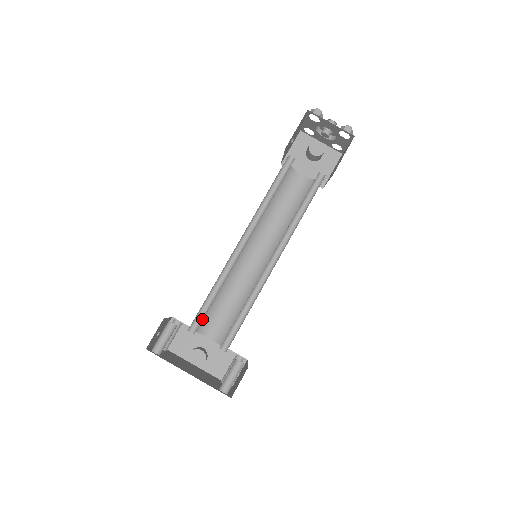
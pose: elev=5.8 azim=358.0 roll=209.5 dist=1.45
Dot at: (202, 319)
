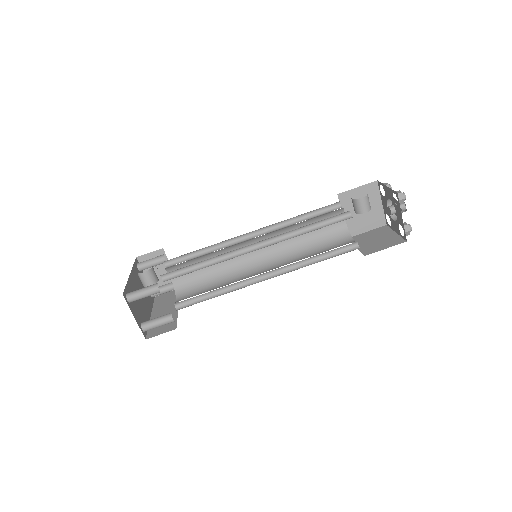
Dot at: (179, 262)
